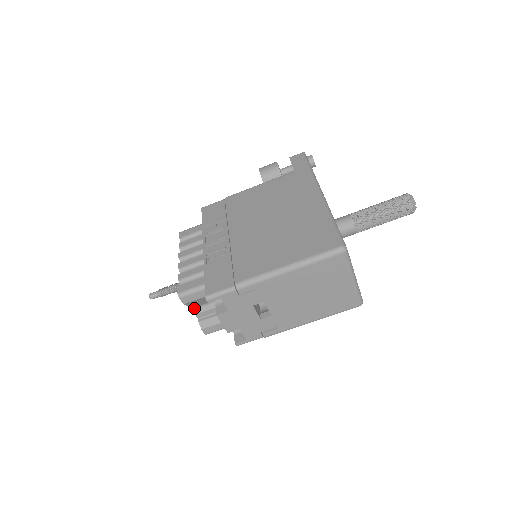
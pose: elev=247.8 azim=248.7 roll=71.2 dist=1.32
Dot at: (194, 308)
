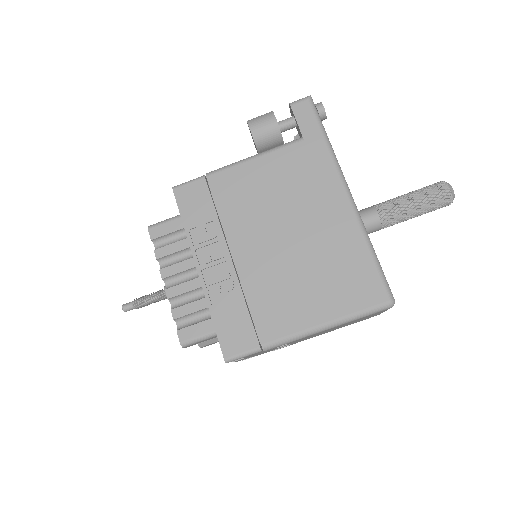
Dot at: occluded
